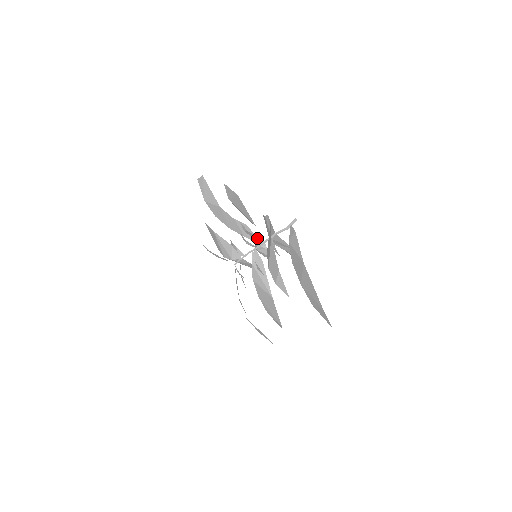
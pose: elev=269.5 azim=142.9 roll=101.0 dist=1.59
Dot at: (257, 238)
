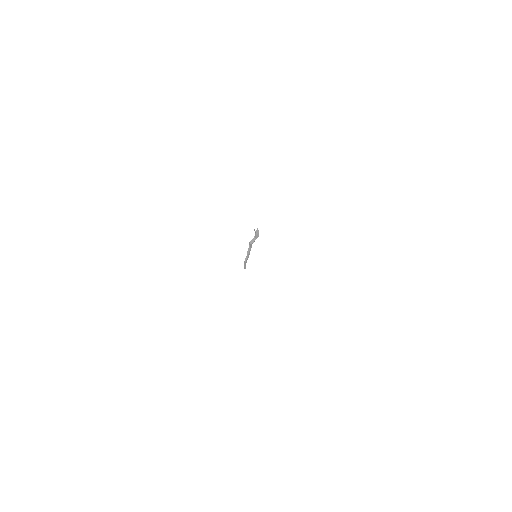
Dot at: occluded
